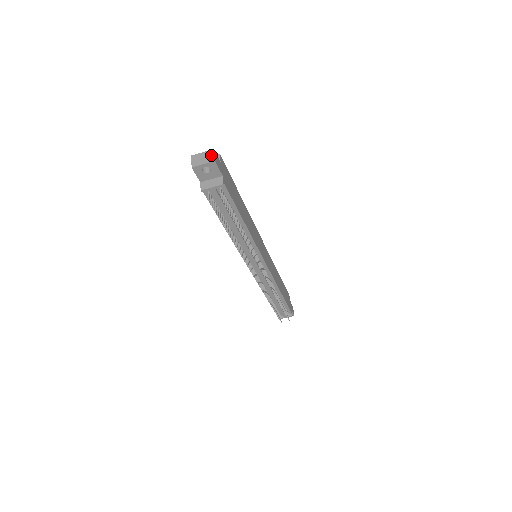
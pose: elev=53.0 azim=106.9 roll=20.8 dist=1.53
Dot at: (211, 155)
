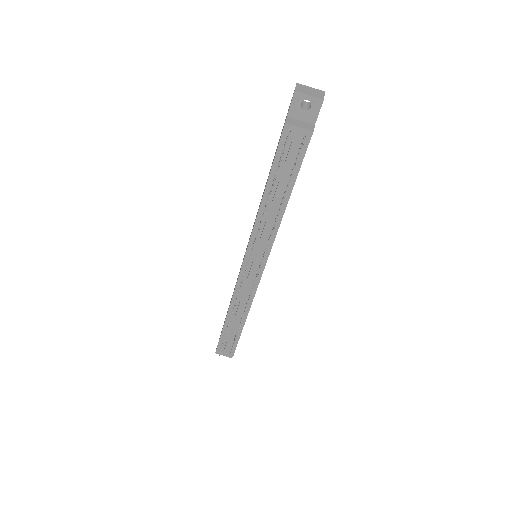
Dot at: (321, 93)
